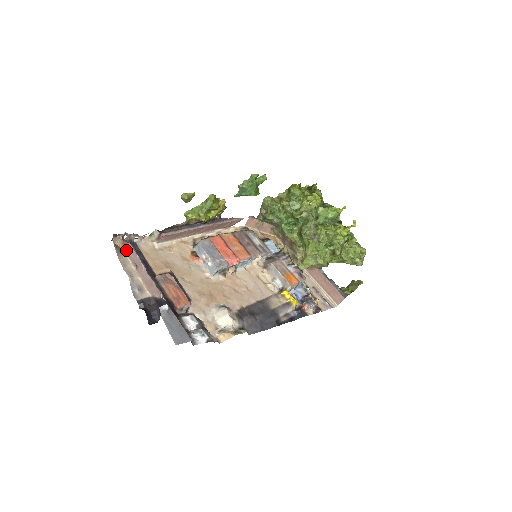
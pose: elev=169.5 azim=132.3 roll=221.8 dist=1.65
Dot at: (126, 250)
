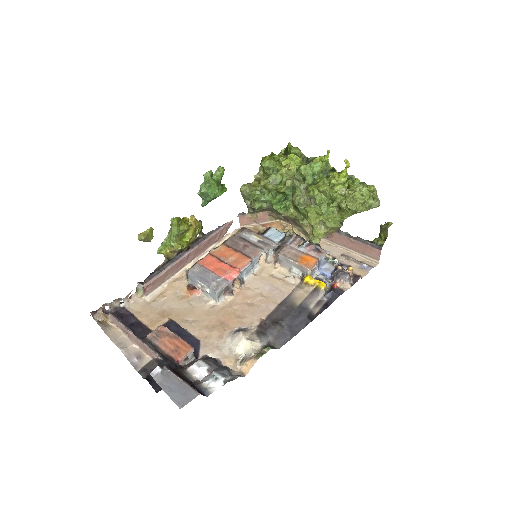
Dot at: (112, 322)
